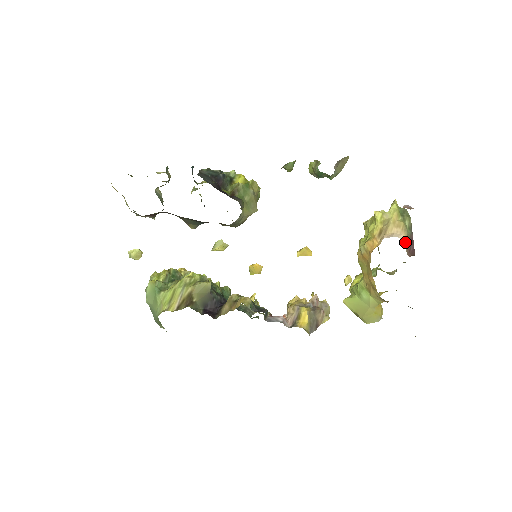
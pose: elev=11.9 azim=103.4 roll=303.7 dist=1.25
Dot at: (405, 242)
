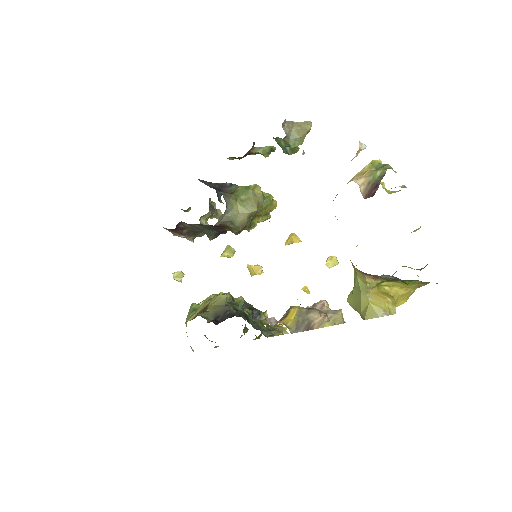
Dot at: (362, 185)
